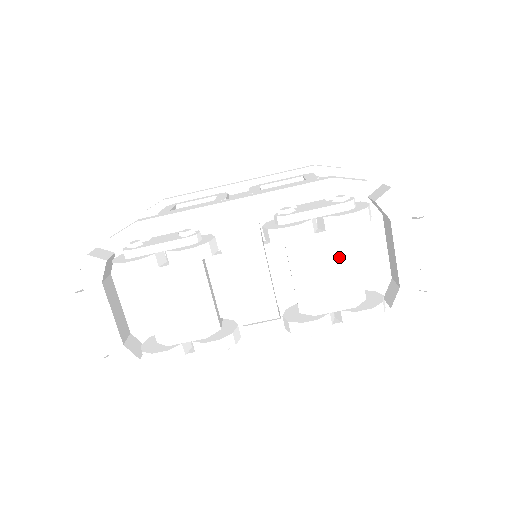
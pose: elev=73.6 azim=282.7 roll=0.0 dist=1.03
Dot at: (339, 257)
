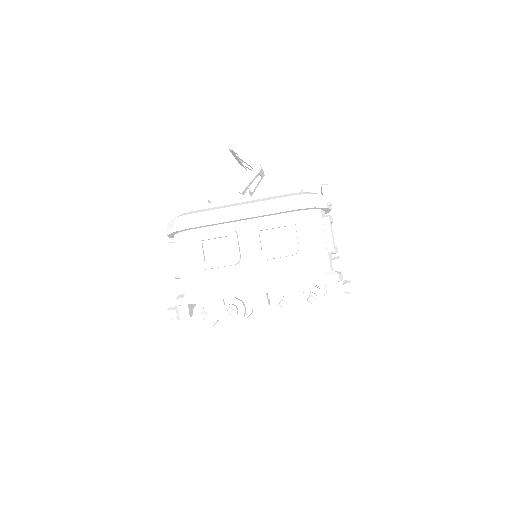
Dot at: occluded
